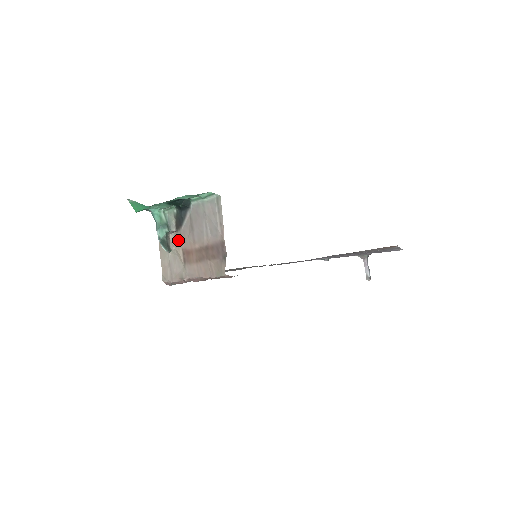
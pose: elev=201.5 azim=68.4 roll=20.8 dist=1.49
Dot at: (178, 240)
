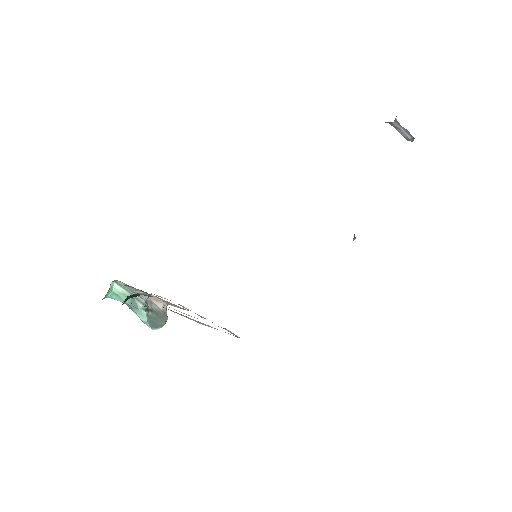
Dot at: (161, 299)
